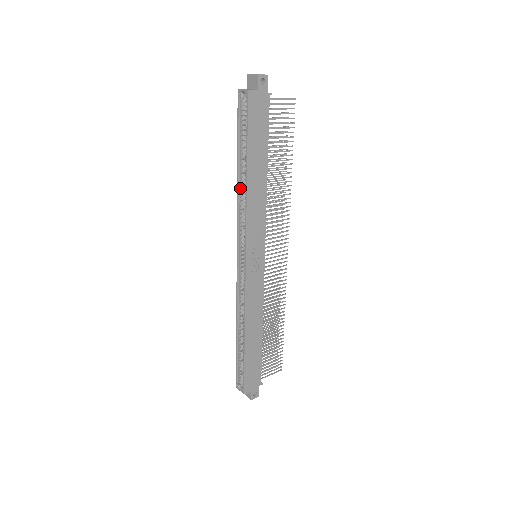
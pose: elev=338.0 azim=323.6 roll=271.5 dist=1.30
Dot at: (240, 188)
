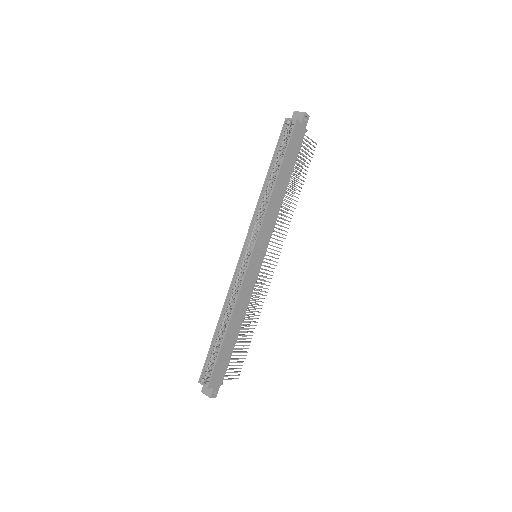
Dot at: (264, 193)
